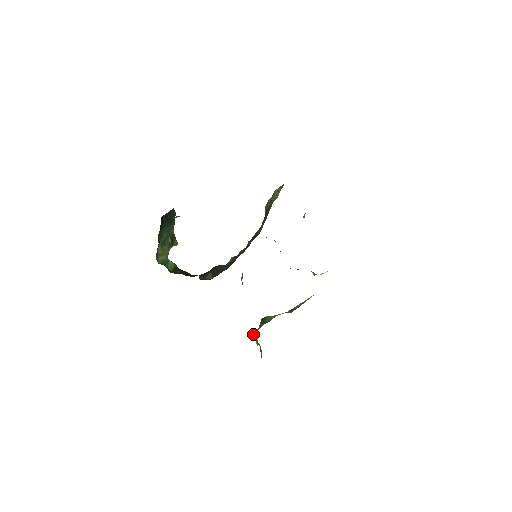
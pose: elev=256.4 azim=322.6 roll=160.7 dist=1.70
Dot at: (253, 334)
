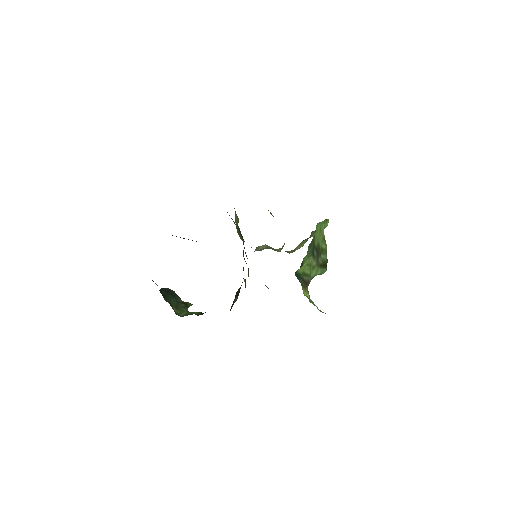
Dot at: occluded
